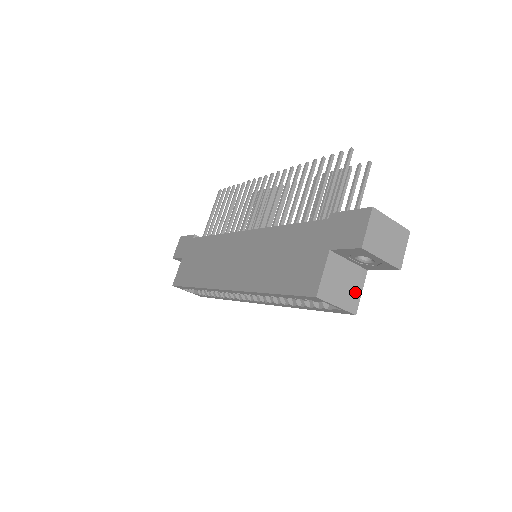
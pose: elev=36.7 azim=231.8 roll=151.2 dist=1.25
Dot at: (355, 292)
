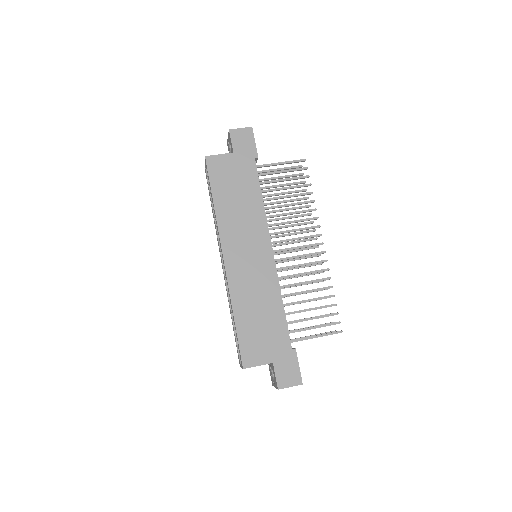
Dot at: occluded
